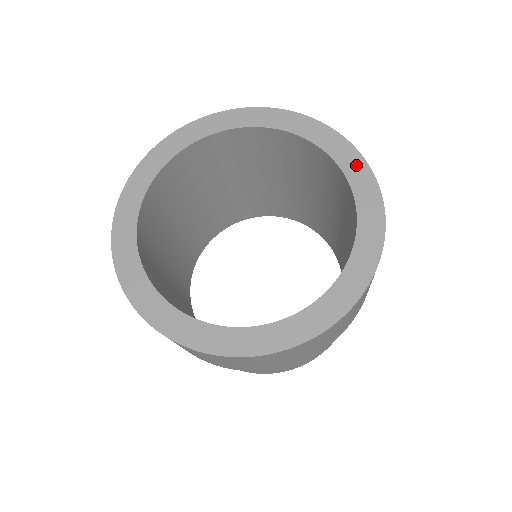
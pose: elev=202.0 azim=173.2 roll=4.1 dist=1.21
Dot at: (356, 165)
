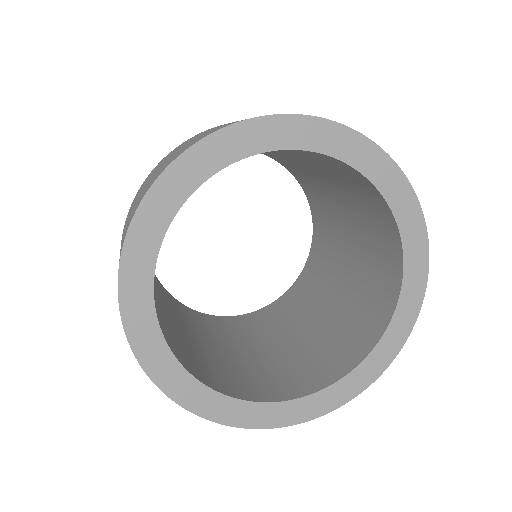
Dot at: (331, 136)
